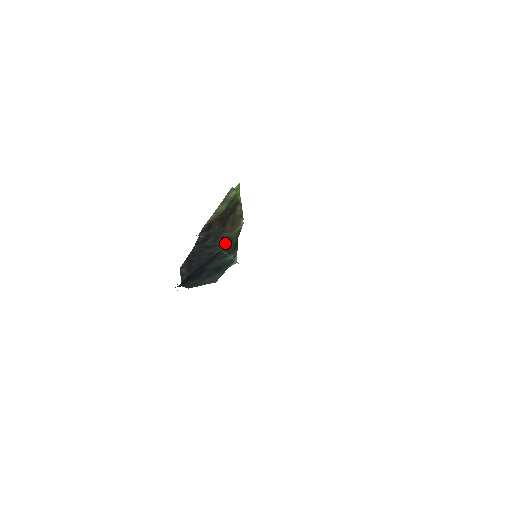
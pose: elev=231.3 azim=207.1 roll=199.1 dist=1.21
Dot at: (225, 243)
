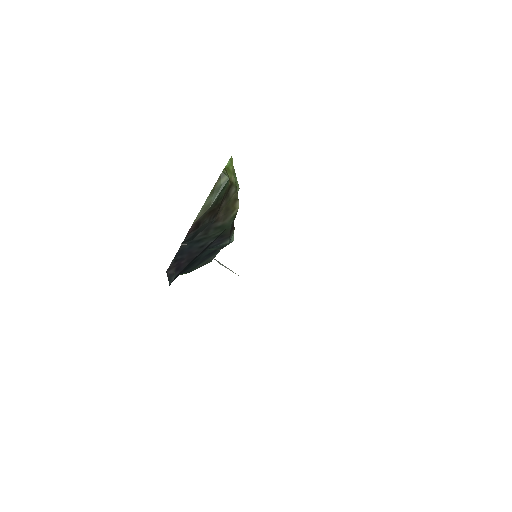
Dot at: (218, 232)
